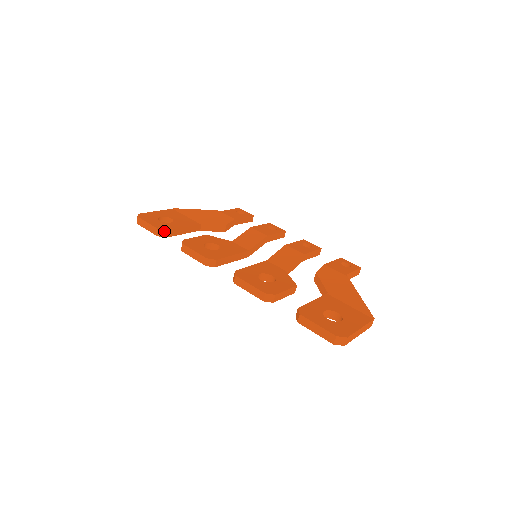
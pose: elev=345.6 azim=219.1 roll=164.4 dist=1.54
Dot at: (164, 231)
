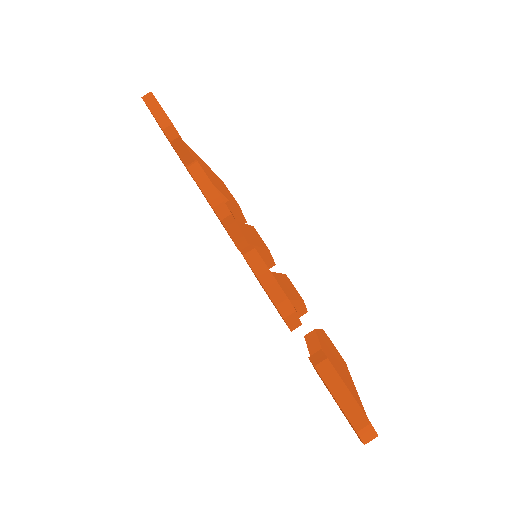
Dot at: (176, 133)
